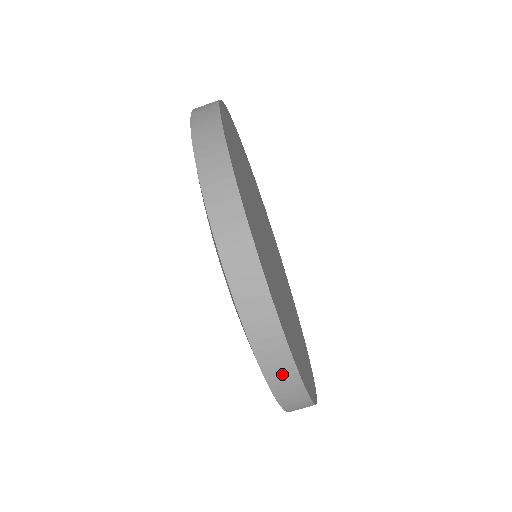
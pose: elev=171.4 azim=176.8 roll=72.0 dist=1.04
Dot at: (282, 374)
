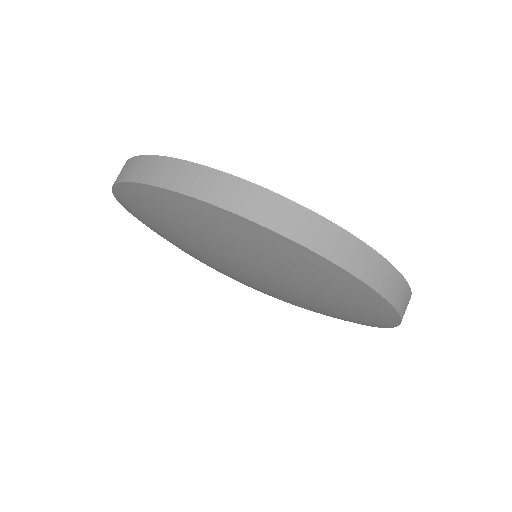
Dot at: (221, 189)
